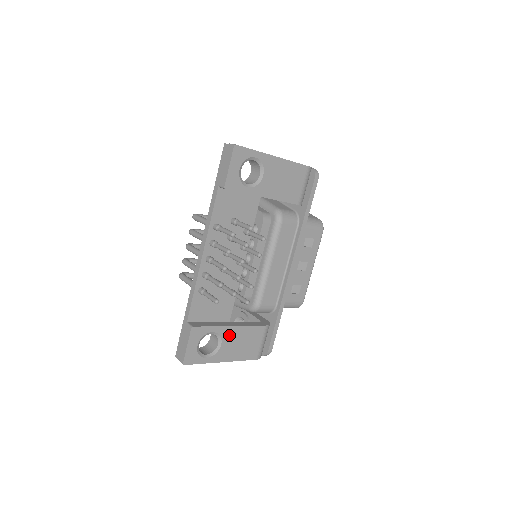
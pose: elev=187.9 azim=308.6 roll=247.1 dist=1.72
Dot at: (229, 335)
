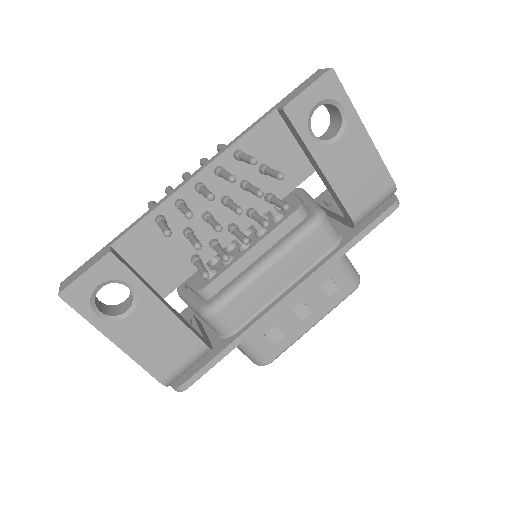
Dot at: (150, 311)
